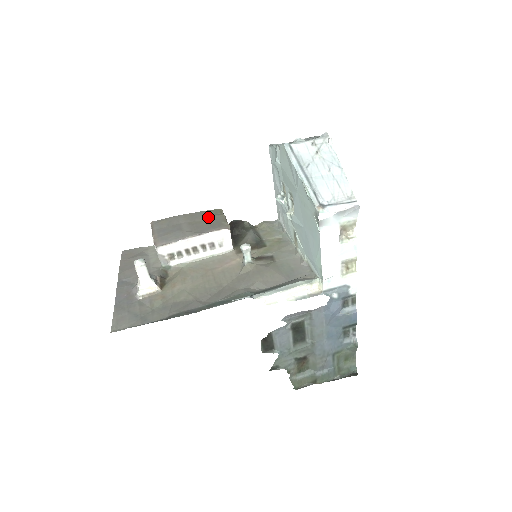
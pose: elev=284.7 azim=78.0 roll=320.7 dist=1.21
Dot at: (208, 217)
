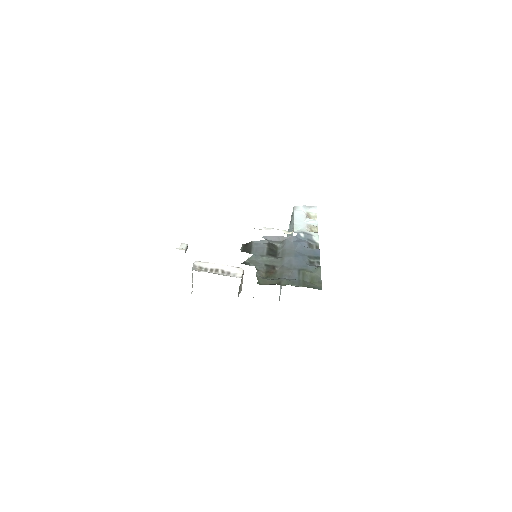
Dot at: occluded
